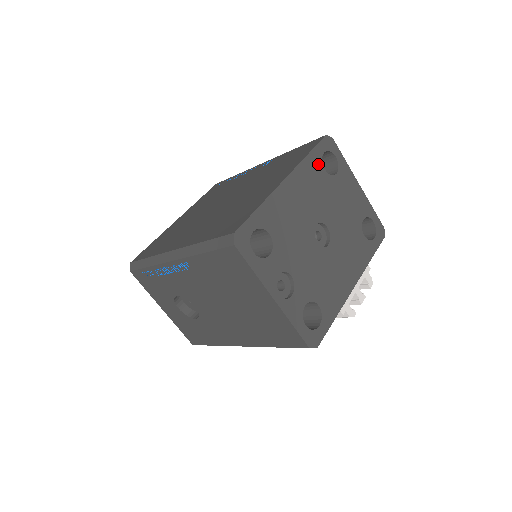
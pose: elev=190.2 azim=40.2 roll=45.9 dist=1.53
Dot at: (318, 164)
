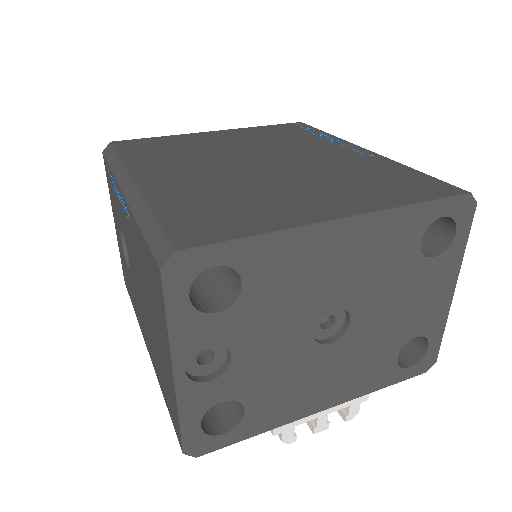
Dot at: (418, 227)
